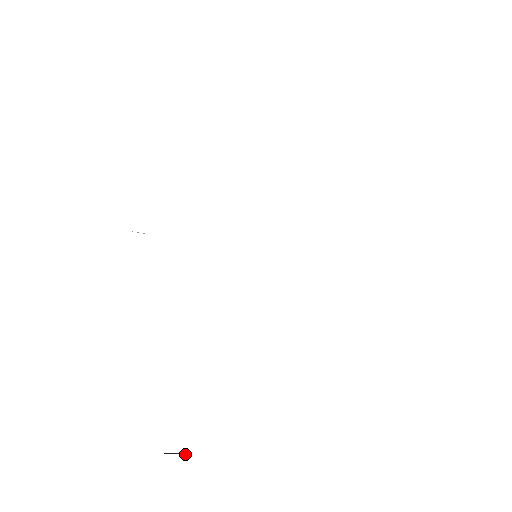
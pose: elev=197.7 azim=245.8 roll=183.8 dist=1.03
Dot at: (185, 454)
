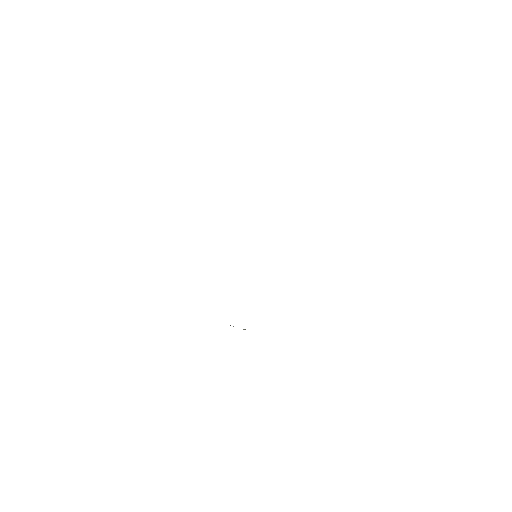
Dot at: occluded
